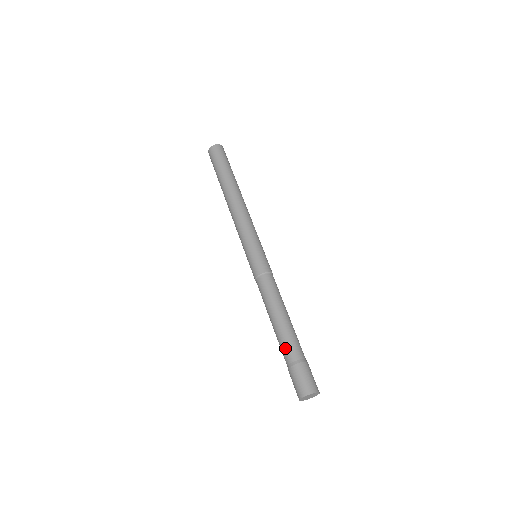
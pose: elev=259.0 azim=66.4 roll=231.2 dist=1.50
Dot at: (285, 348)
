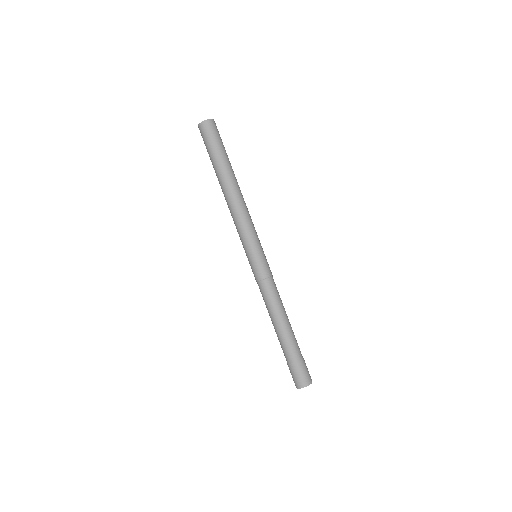
Dot at: (284, 349)
